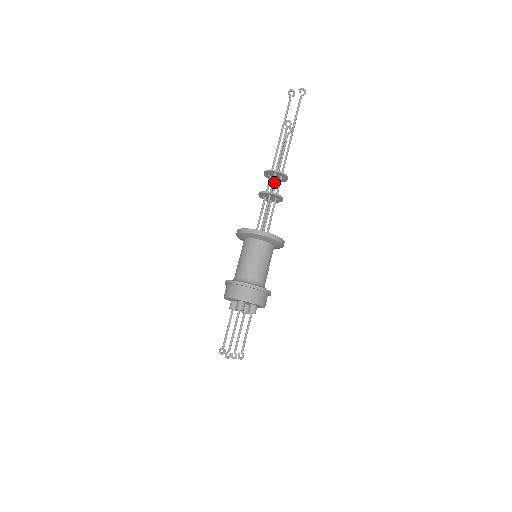
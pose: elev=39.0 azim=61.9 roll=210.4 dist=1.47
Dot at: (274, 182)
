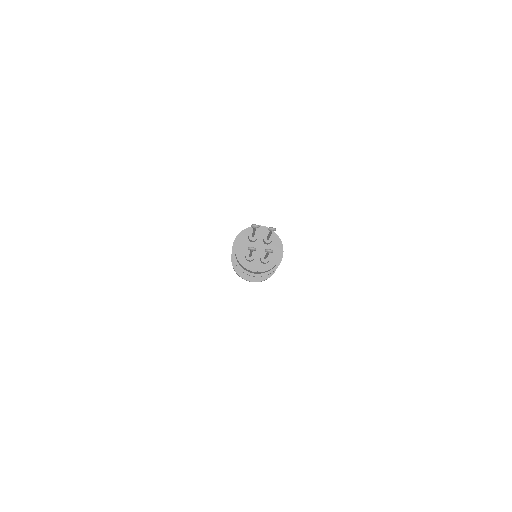
Dot at: occluded
